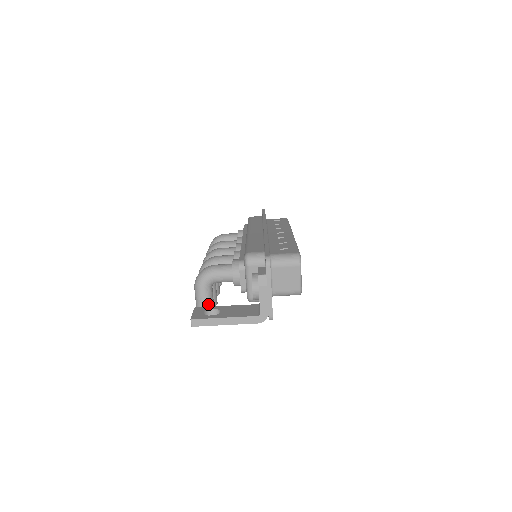
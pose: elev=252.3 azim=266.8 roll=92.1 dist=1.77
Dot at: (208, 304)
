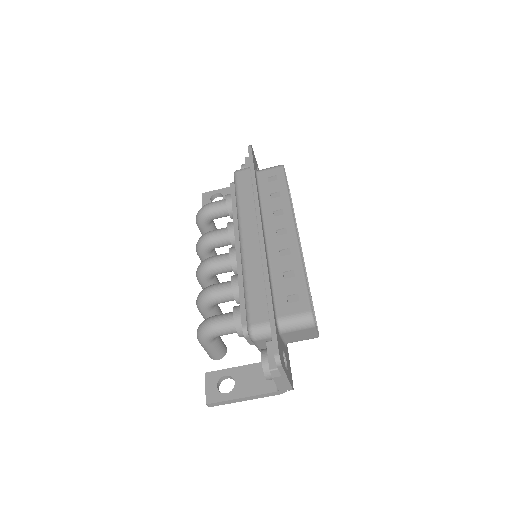
Dot at: (217, 350)
